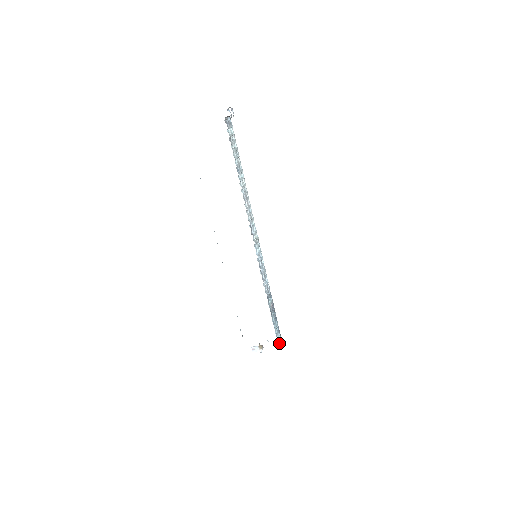
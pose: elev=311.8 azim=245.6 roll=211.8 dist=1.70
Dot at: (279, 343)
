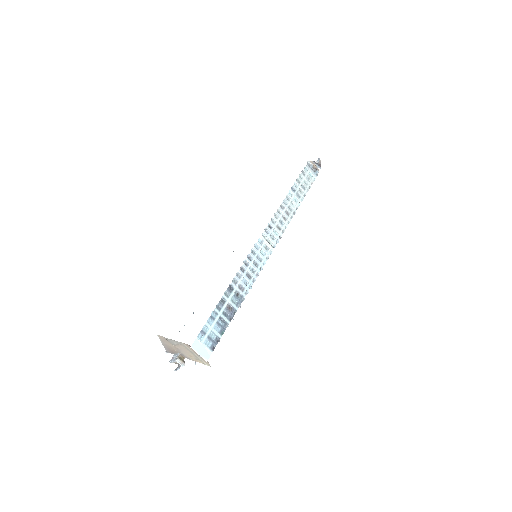
Dot at: (198, 348)
